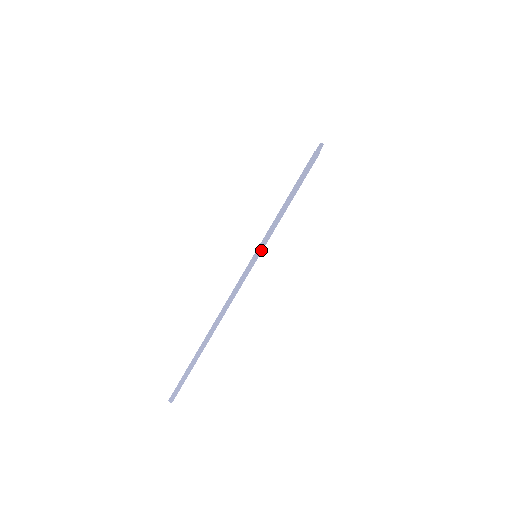
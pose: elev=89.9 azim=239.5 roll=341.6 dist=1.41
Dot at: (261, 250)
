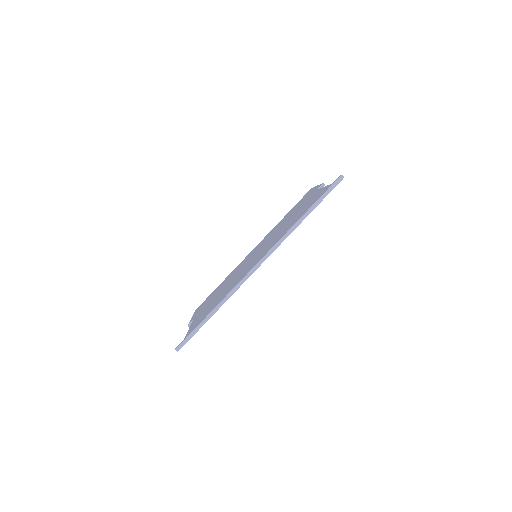
Dot at: (287, 236)
